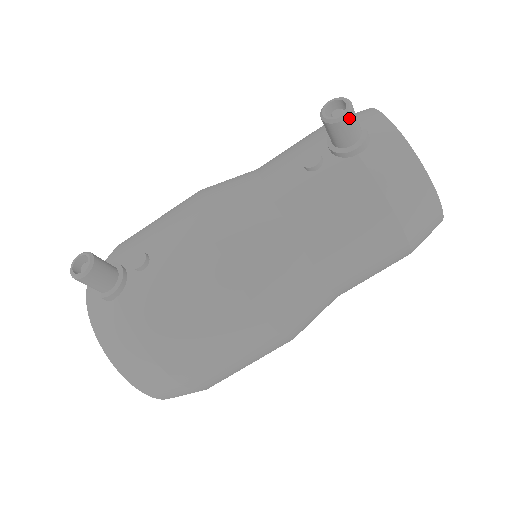
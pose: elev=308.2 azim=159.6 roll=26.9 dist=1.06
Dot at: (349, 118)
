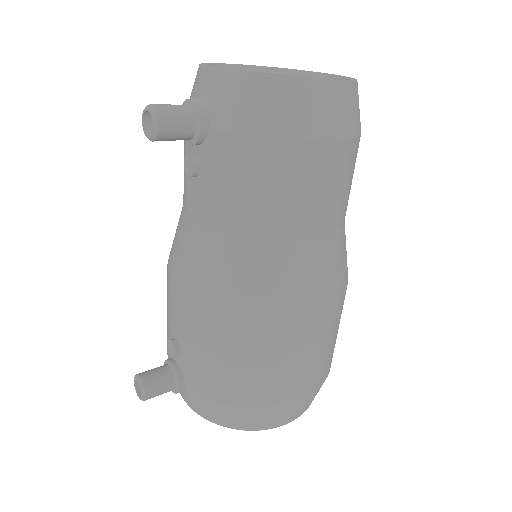
Dot at: (161, 120)
